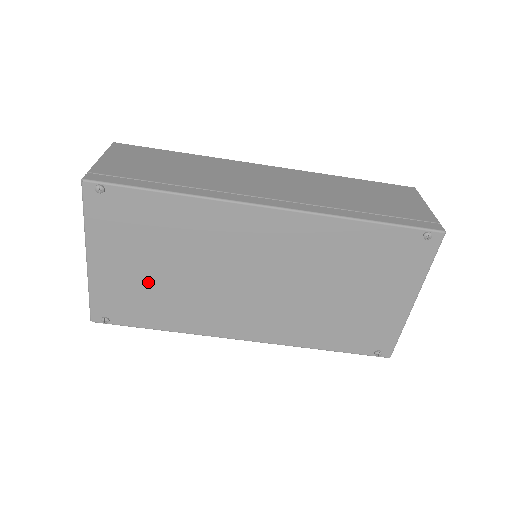
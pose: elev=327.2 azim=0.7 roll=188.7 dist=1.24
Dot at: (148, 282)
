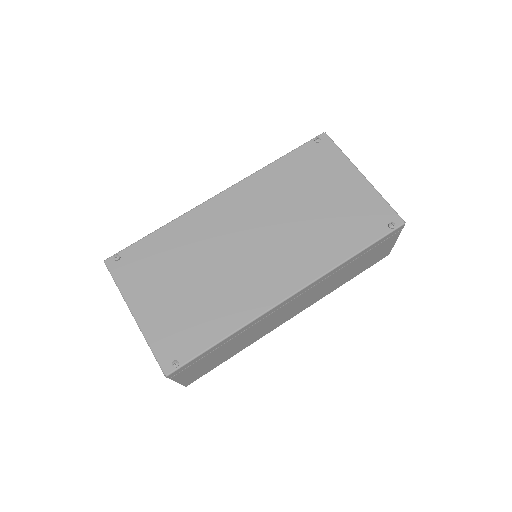
Dot at: (185, 301)
